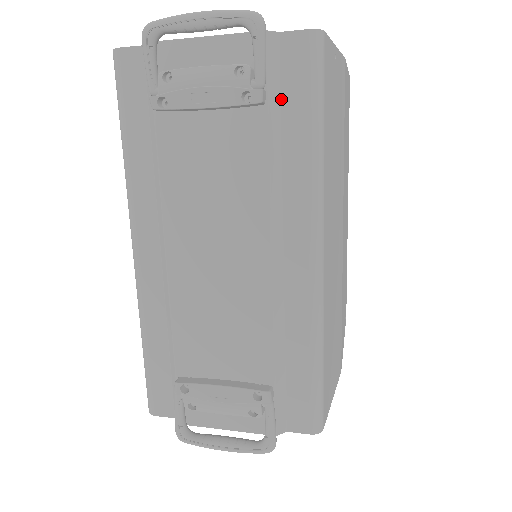
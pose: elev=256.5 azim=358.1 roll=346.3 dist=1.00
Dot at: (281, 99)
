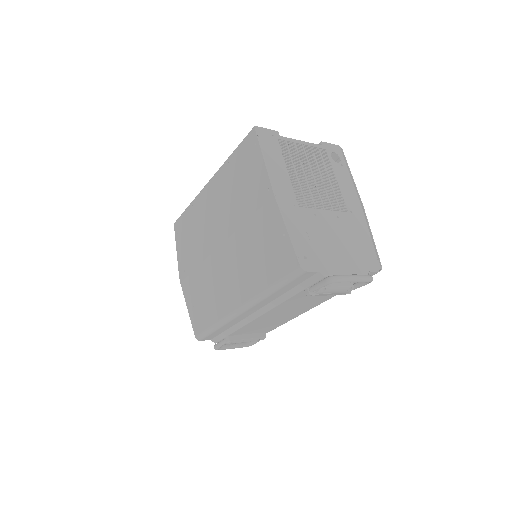
Dot at: occluded
